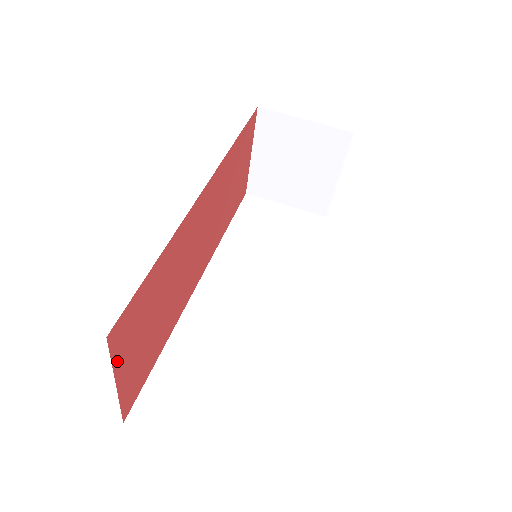
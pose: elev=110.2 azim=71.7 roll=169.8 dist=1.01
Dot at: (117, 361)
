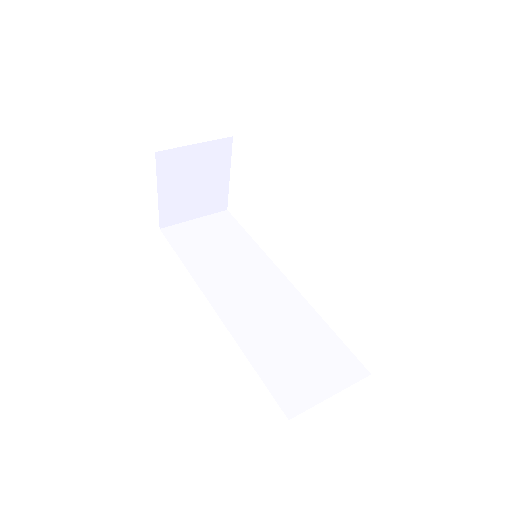
Dot at: occluded
